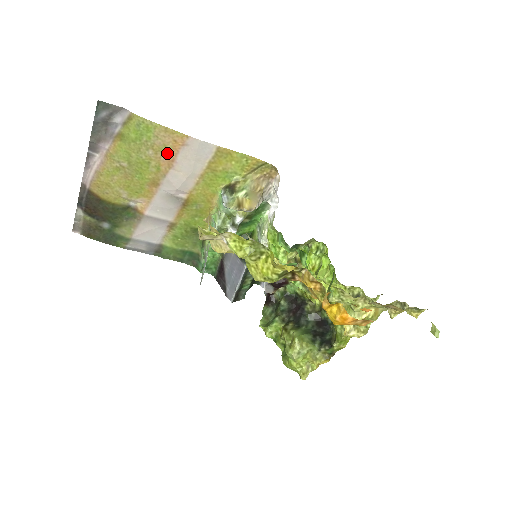
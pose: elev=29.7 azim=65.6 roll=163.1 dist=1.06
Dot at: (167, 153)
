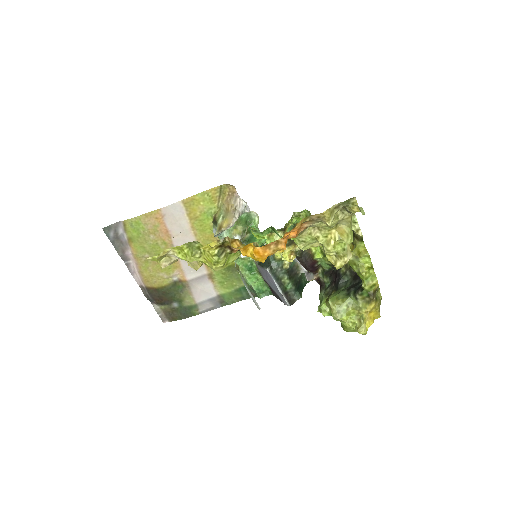
Dot at: (160, 229)
